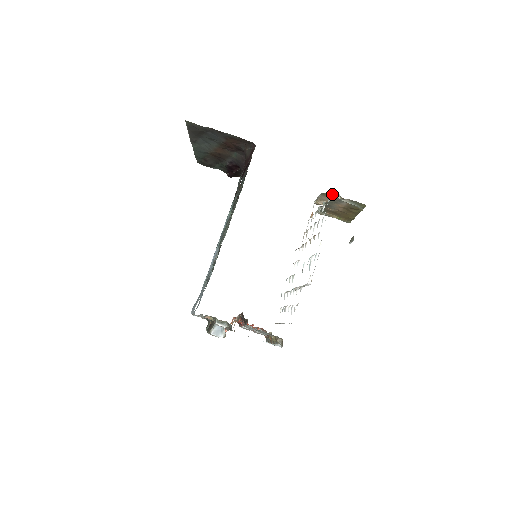
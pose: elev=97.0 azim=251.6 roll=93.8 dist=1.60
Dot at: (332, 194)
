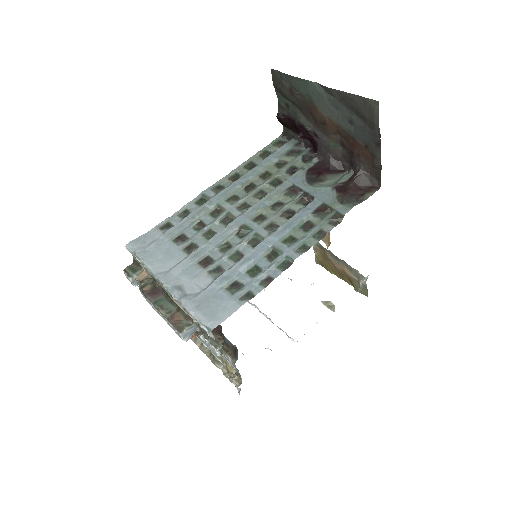
Dot at: occluded
